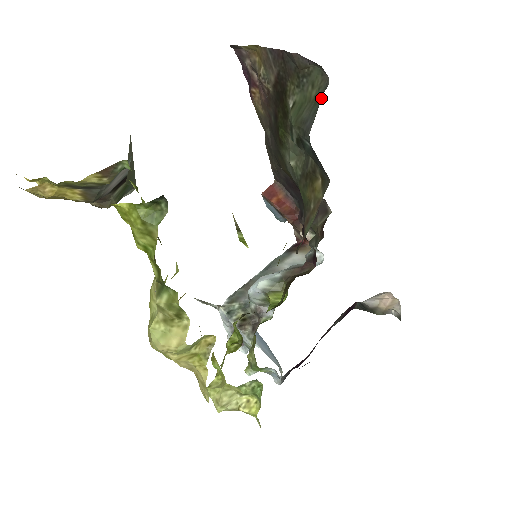
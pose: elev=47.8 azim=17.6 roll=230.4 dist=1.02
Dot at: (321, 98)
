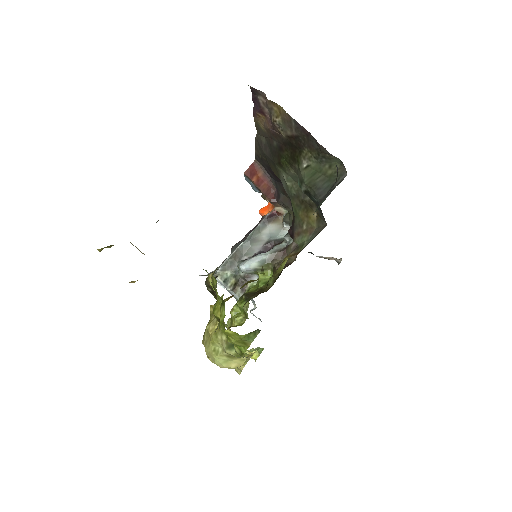
Dot at: occluded
